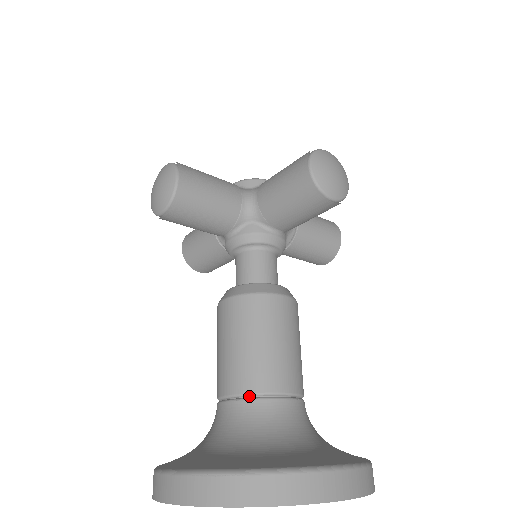
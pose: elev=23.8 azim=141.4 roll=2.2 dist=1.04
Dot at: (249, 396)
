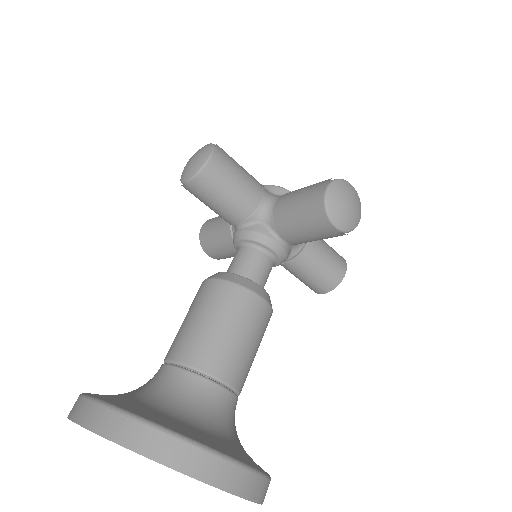
Dot at: (188, 368)
